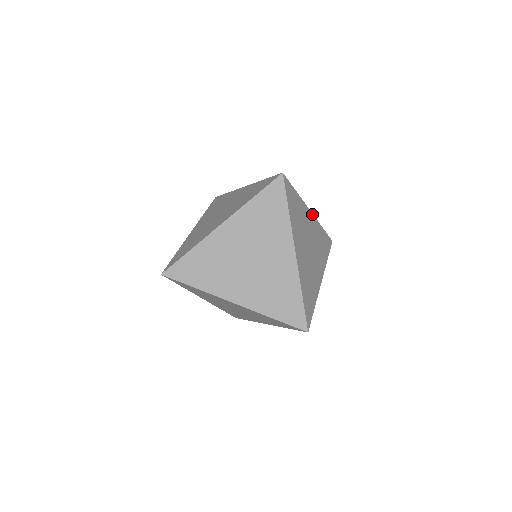
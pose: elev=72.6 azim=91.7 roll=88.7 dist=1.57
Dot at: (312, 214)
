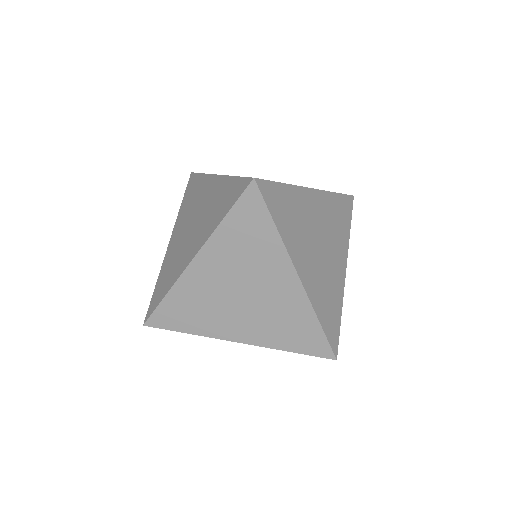
Dot at: occluded
